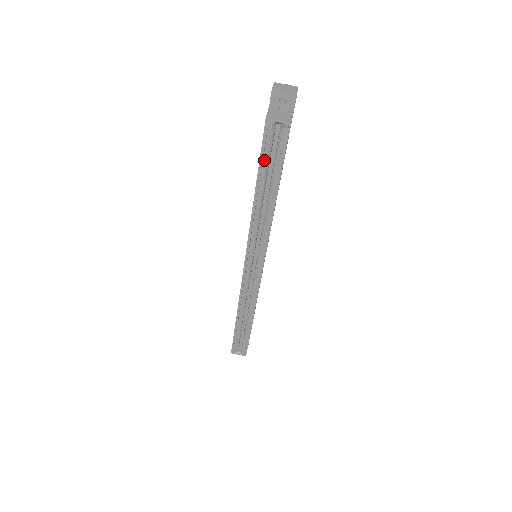
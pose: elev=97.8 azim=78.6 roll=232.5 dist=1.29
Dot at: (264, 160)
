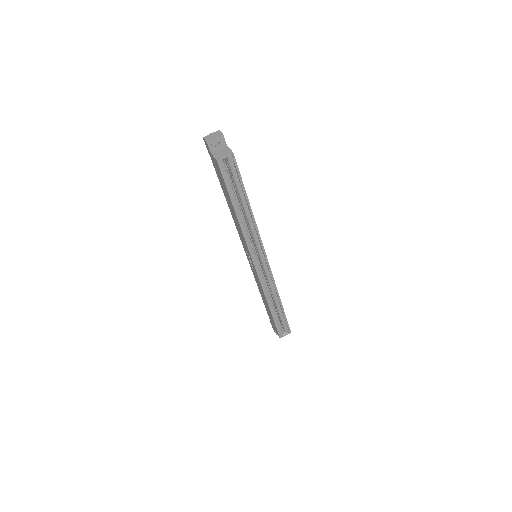
Dot at: (229, 188)
